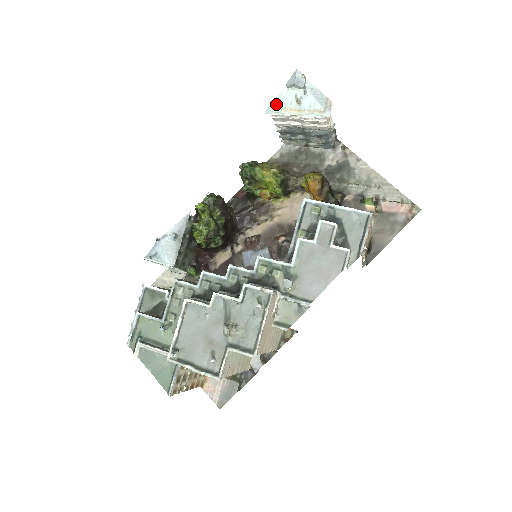
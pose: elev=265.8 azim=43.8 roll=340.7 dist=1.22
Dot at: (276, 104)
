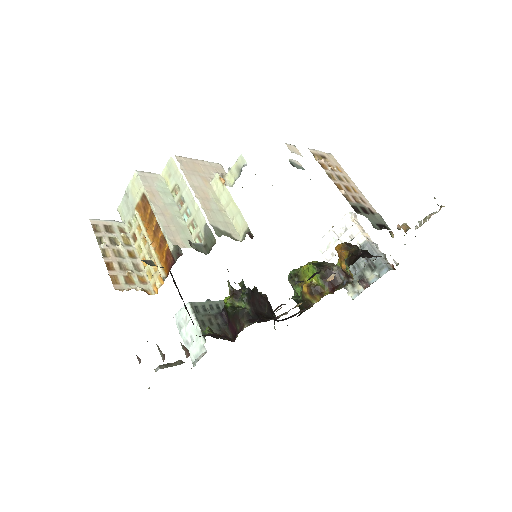
Dot at: occluded
